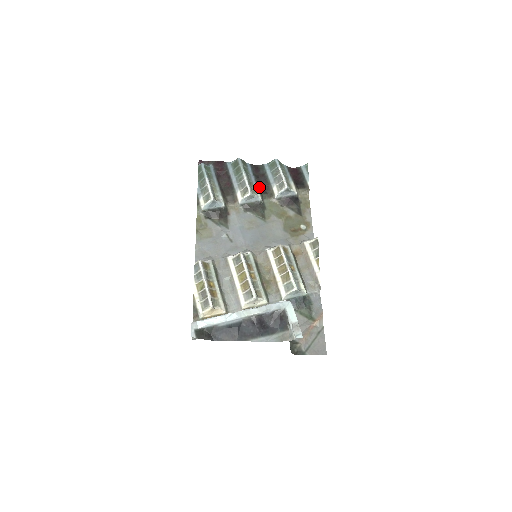
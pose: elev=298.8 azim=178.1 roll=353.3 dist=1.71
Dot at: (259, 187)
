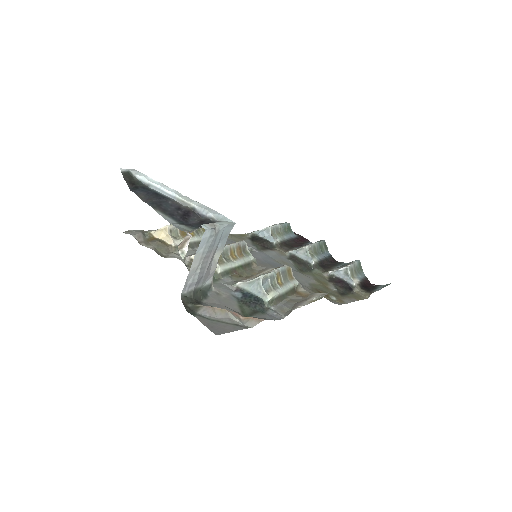
Dot at: (321, 262)
